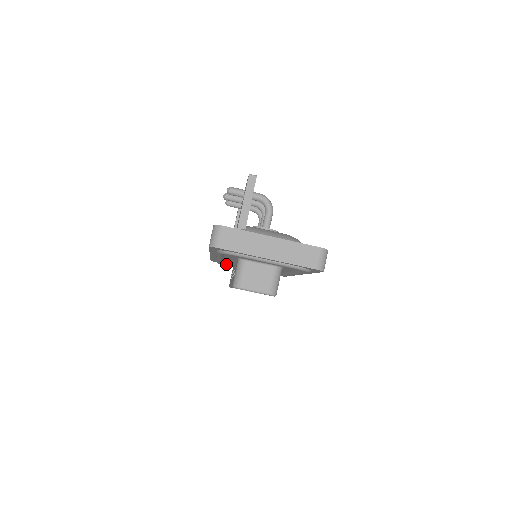
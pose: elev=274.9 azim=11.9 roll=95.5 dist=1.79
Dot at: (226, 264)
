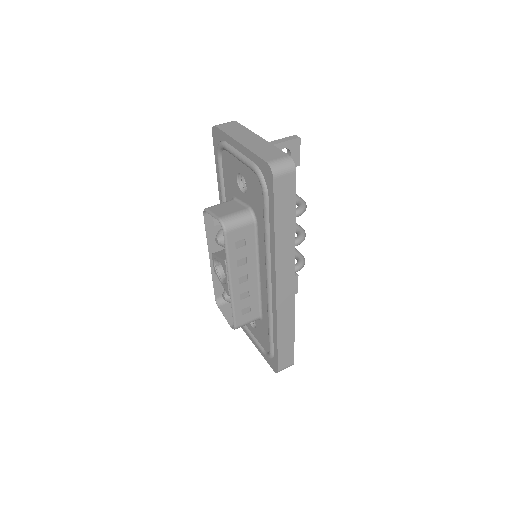
Dot at: occluded
